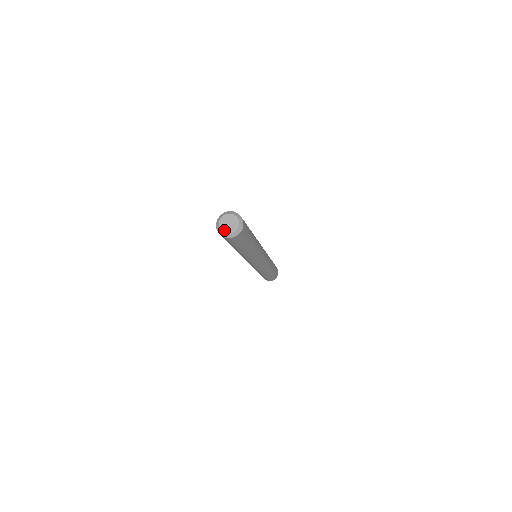
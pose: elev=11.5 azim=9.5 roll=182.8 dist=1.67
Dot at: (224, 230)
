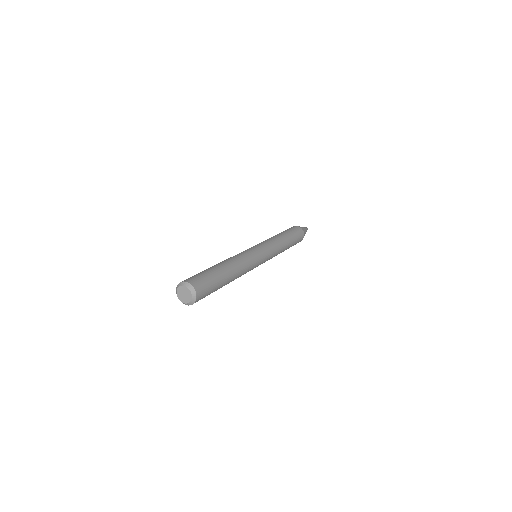
Dot at: (181, 300)
